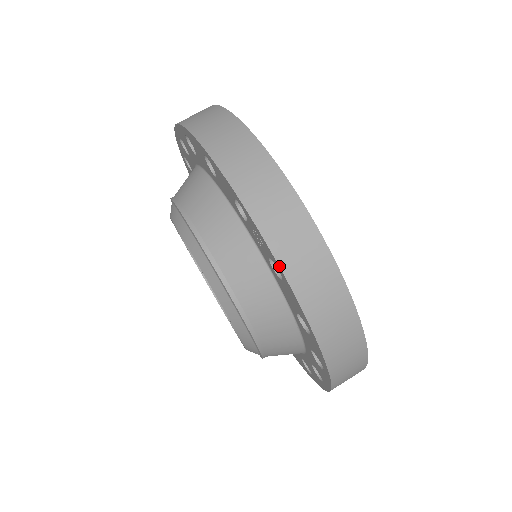
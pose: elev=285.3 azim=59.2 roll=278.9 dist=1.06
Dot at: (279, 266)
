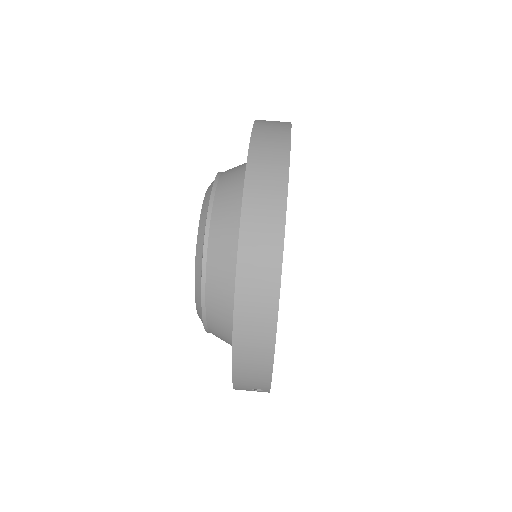
Dot at: (242, 207)
